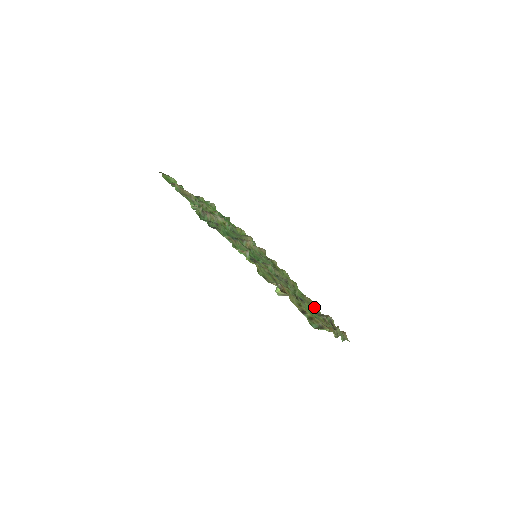
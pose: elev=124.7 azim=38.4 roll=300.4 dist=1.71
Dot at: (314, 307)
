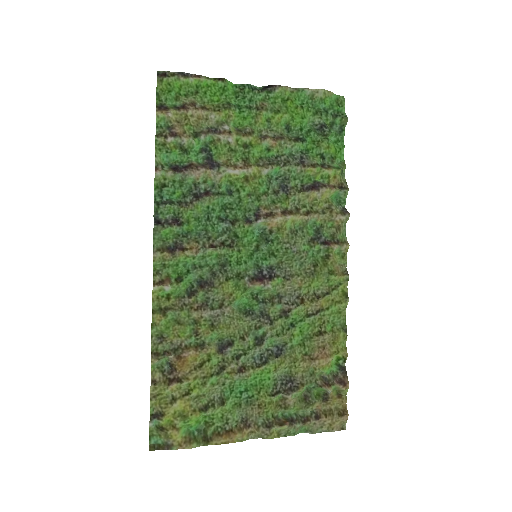
Dot at: (305, 366)
